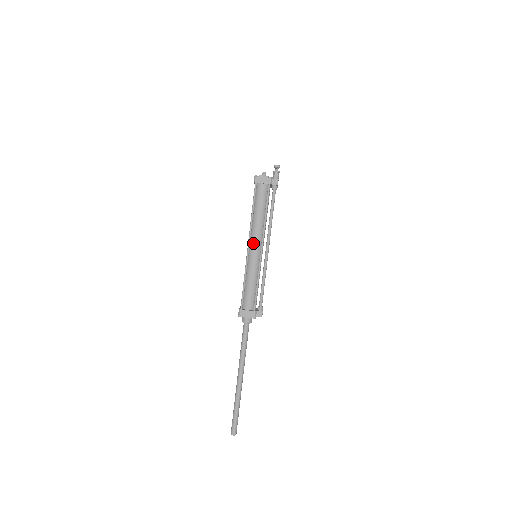
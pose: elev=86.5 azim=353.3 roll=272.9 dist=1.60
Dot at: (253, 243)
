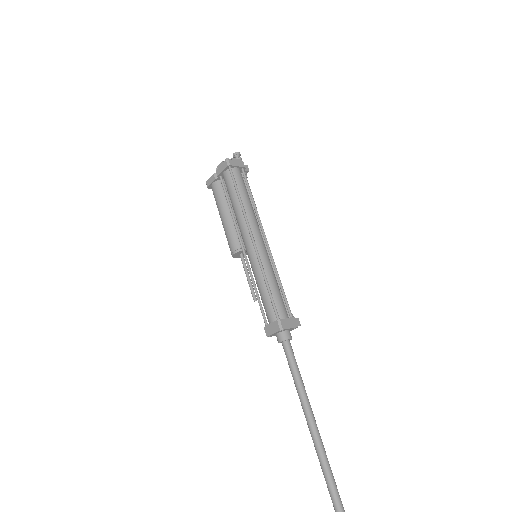
Dot at: (256, 234)
